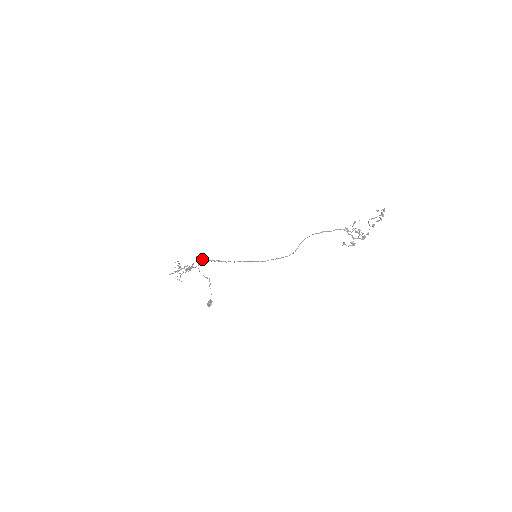
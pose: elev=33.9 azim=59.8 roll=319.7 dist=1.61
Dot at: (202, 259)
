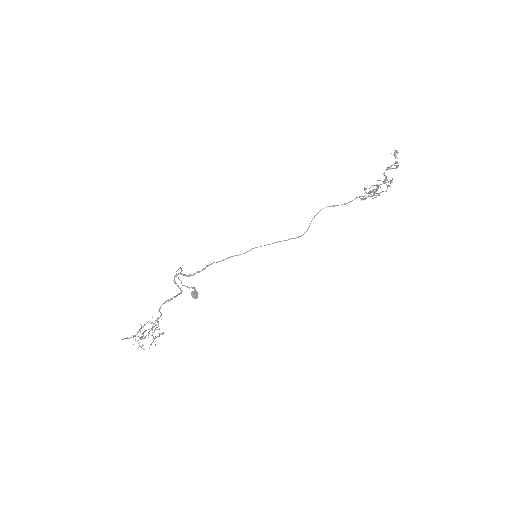
Dot at: (180, 288)
